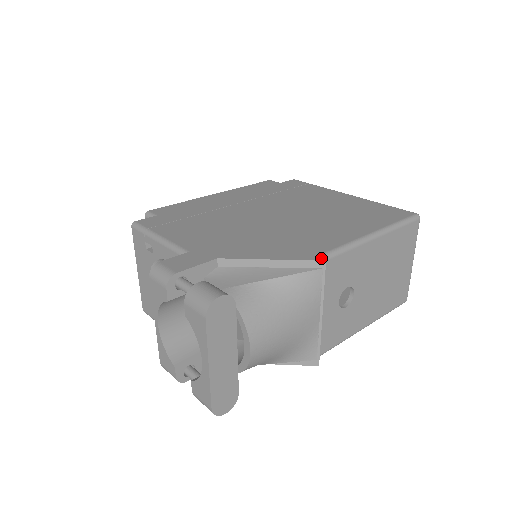
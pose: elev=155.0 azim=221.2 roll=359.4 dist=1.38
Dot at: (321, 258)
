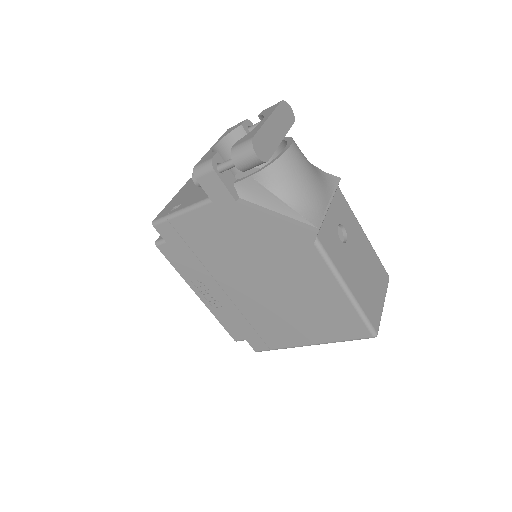
Dot at: occluded
